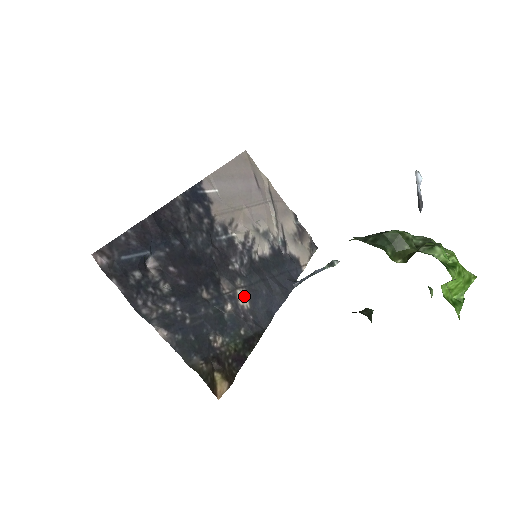
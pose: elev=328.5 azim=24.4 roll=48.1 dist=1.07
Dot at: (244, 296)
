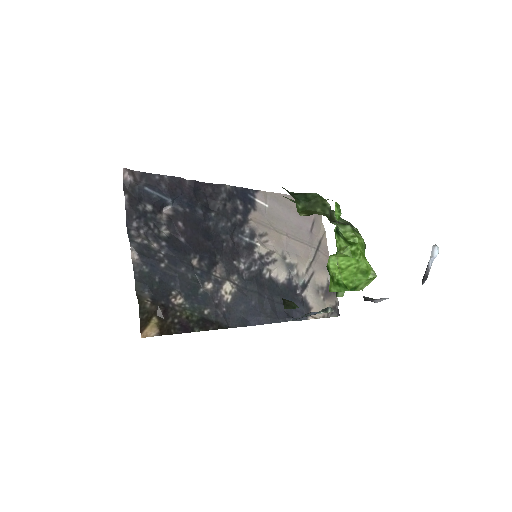
Dot at: (230, 290)
